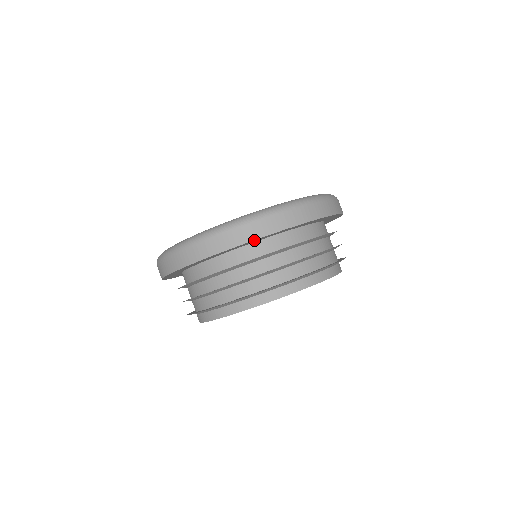
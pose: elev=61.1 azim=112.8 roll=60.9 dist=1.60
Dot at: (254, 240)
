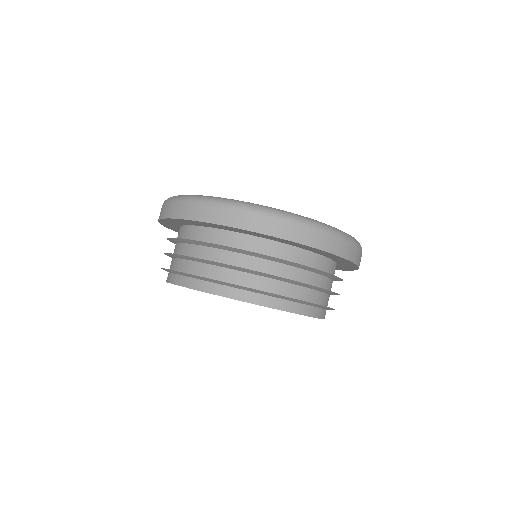
Dot at: (333, 254)
